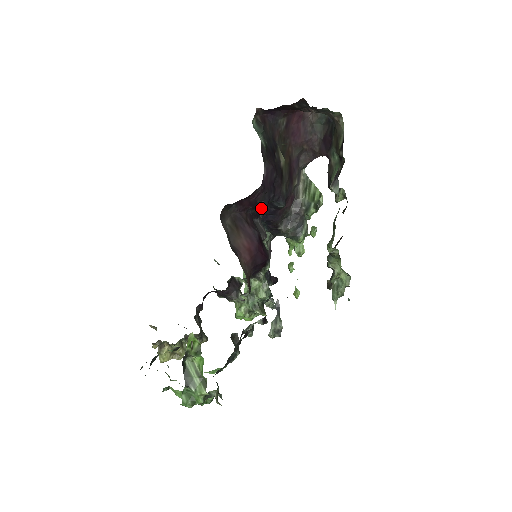
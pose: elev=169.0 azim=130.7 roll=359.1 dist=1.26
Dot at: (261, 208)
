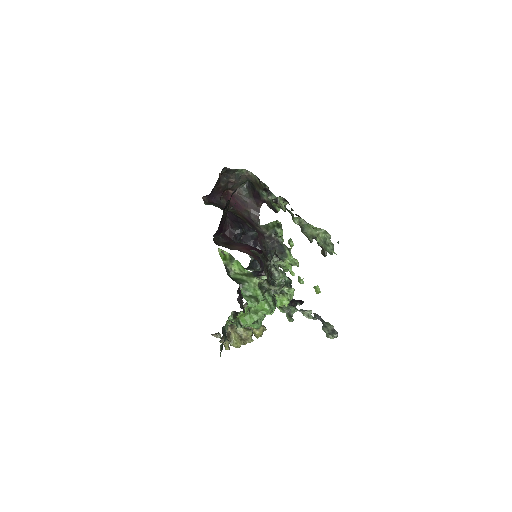
Dot at: occluded
